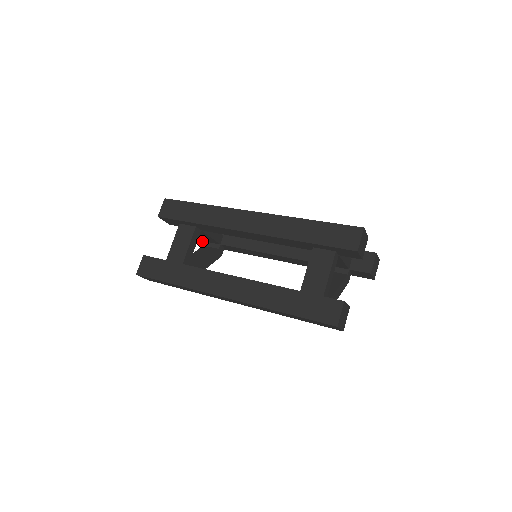
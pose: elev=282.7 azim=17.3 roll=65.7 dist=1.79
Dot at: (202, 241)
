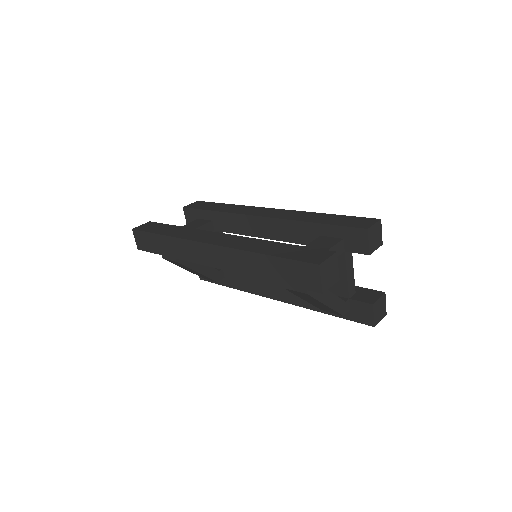
Dot at: occluded
